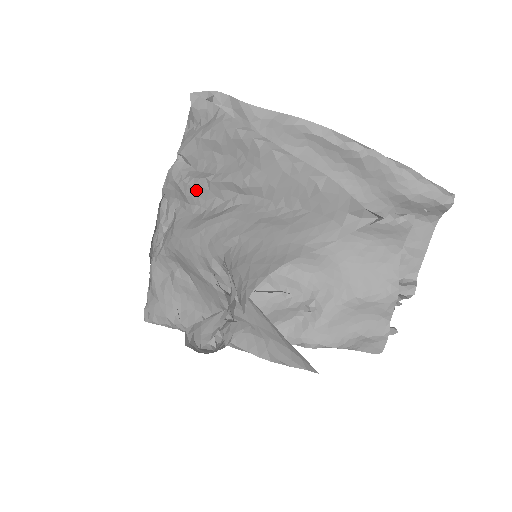
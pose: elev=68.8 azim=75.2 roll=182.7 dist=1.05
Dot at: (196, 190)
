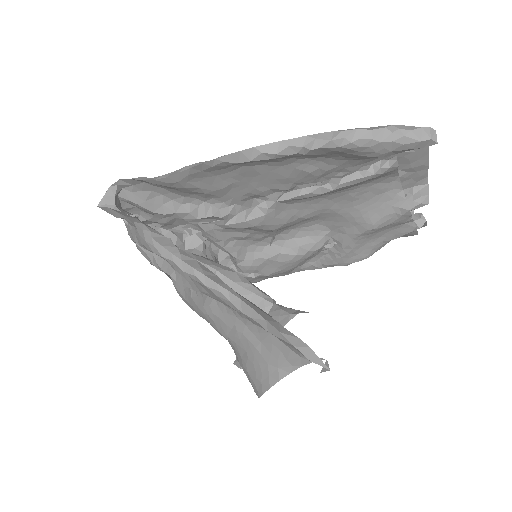
Dot at: occluded
